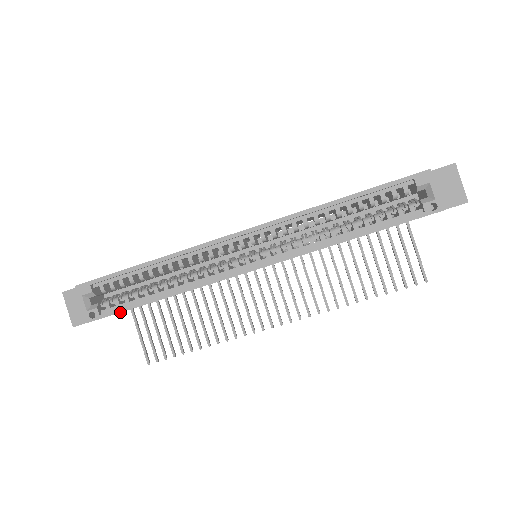
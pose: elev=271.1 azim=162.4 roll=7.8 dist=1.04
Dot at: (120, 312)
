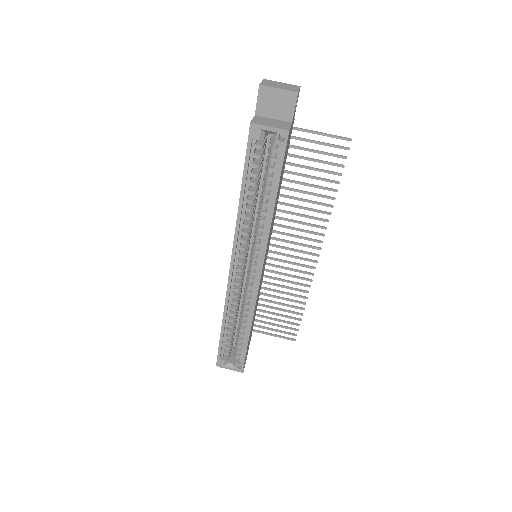
Dot at: (245, 355)
